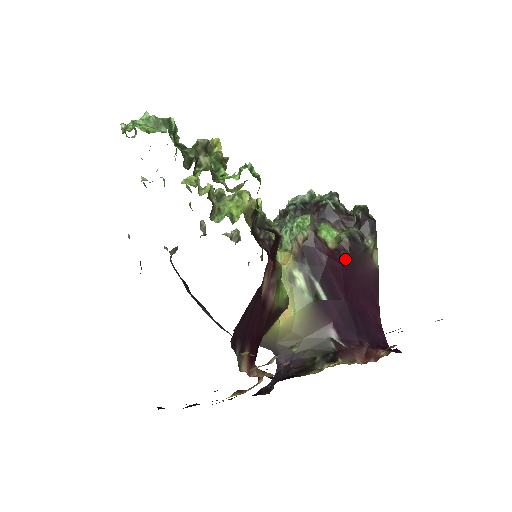
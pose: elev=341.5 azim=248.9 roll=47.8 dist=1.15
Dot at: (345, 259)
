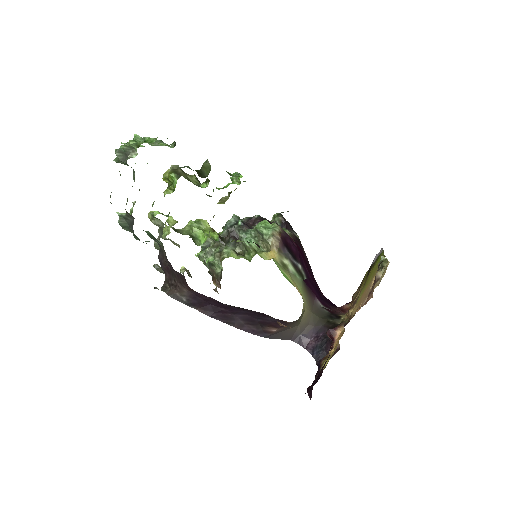
Dot at: (300, 246)
